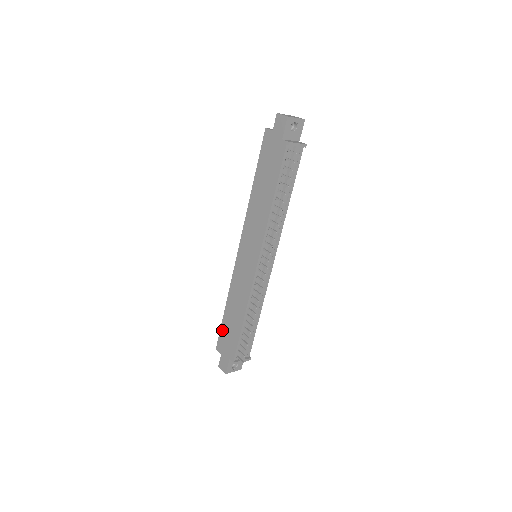
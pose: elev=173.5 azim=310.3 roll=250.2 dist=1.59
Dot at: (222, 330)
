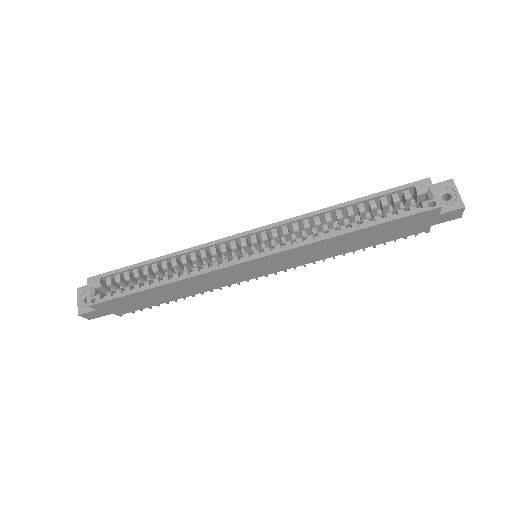
Dot at: (126, 298)
